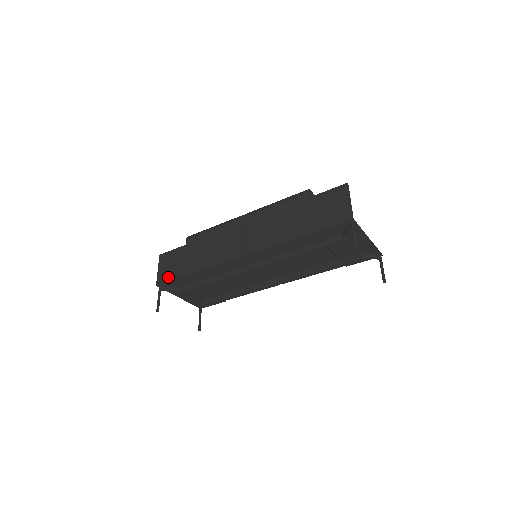
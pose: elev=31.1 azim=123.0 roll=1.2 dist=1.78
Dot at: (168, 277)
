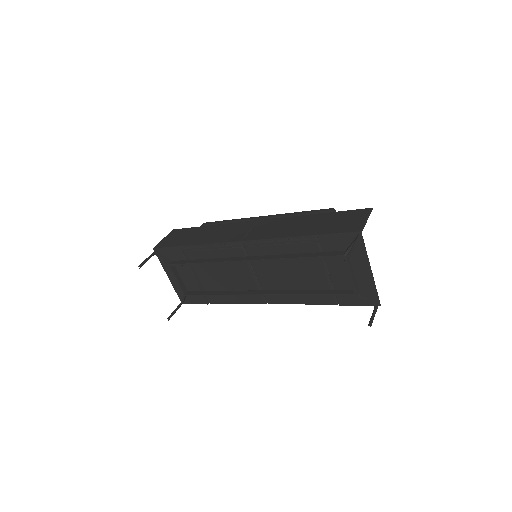
Dot at: (168, 244)
